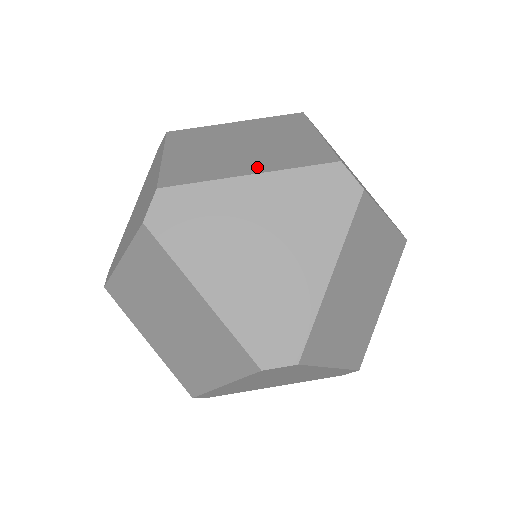
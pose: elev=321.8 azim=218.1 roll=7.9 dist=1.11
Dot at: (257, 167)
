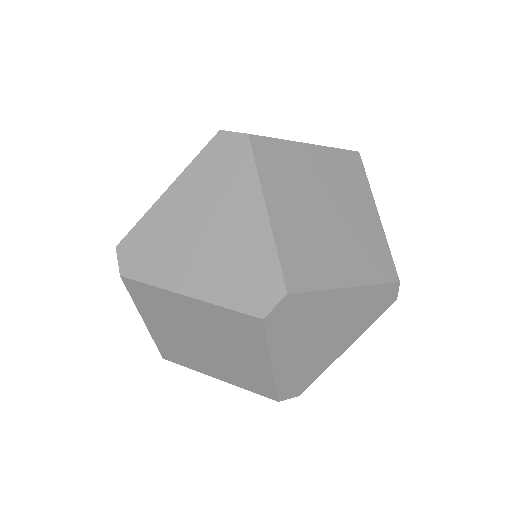
Dot at: (352, 274)
